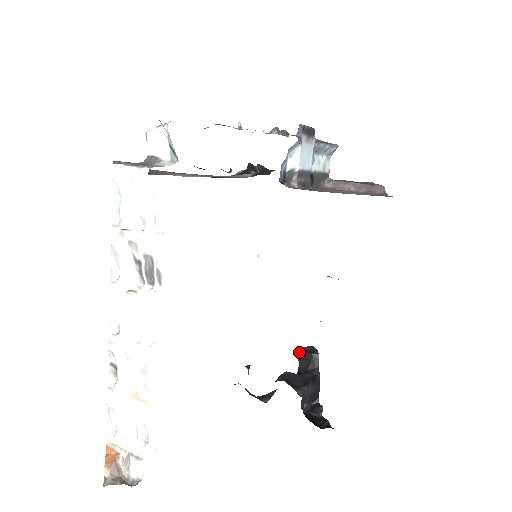
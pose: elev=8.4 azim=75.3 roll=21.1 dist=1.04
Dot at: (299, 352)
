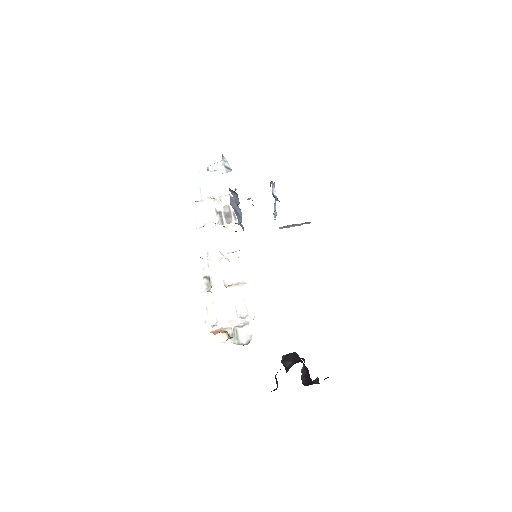
Dot at: (282, 359)
